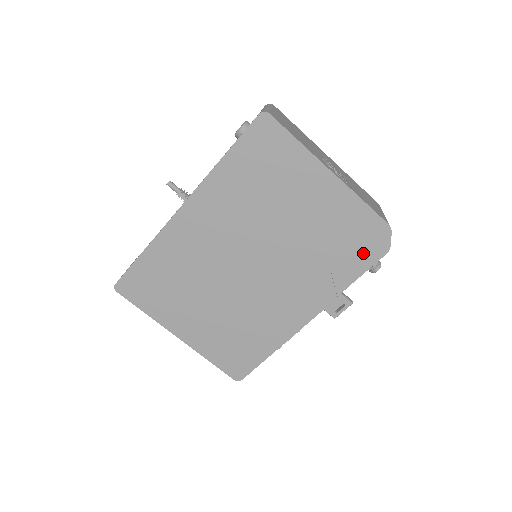
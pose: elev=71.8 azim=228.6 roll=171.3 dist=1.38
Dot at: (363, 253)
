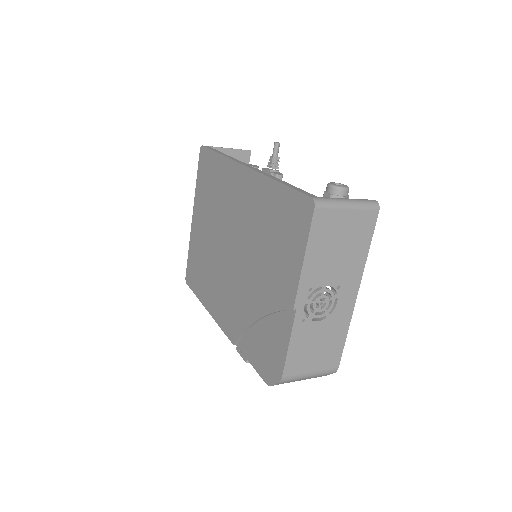
Dot at: (261, 359)
